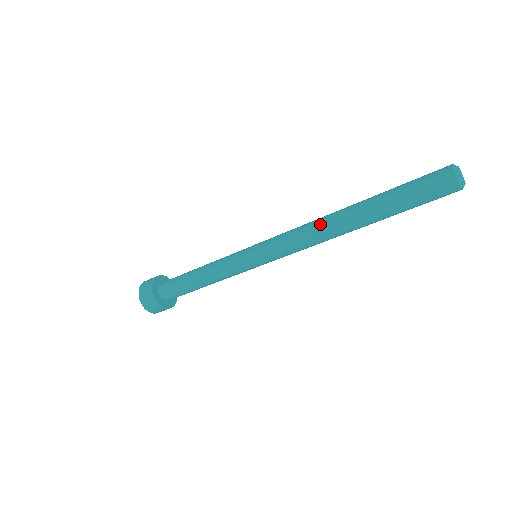
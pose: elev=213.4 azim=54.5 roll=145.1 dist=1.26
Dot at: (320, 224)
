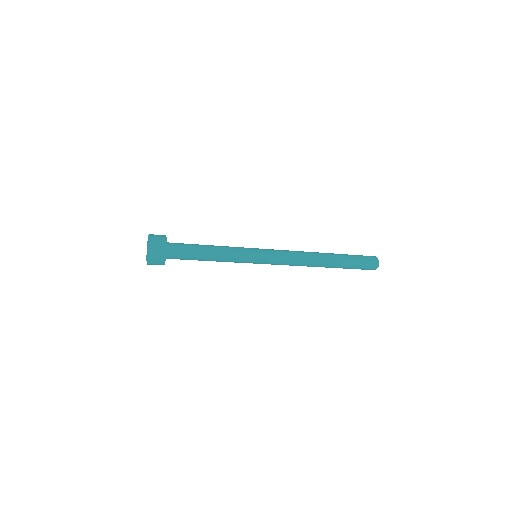
Dot at: (310, 258)
